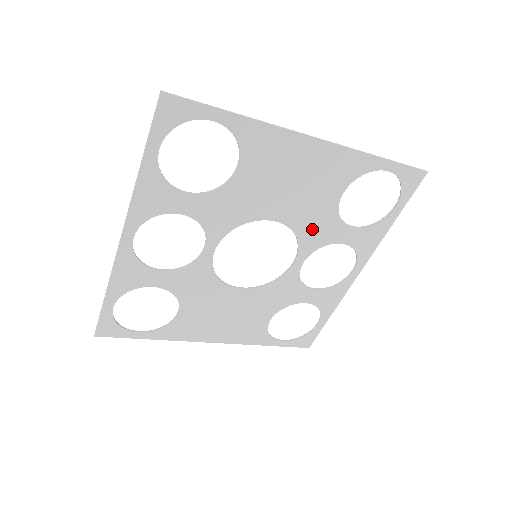
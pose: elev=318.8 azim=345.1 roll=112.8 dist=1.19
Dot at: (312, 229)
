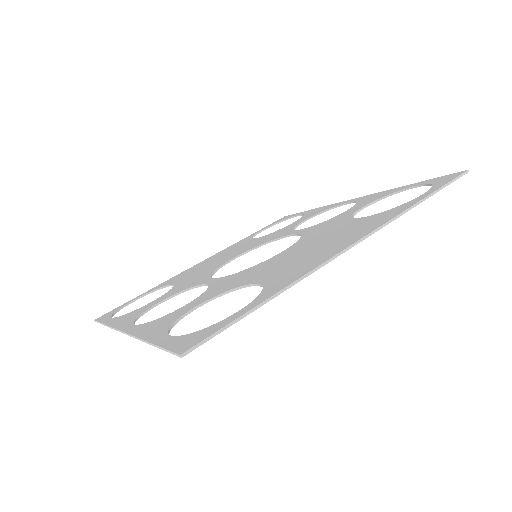
Dot at: occluded
